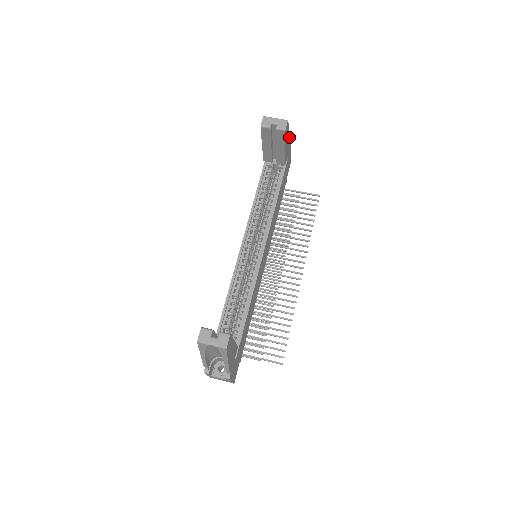
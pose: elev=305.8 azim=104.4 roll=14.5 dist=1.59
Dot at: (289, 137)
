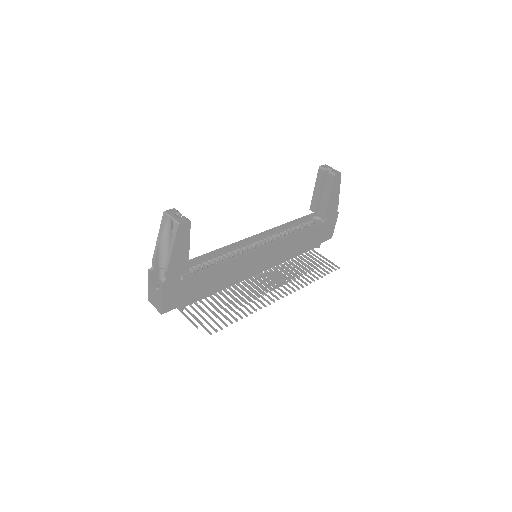
Dot at: (338, 199)
